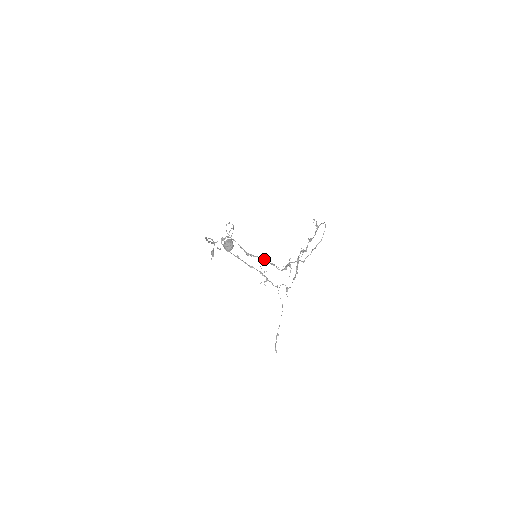
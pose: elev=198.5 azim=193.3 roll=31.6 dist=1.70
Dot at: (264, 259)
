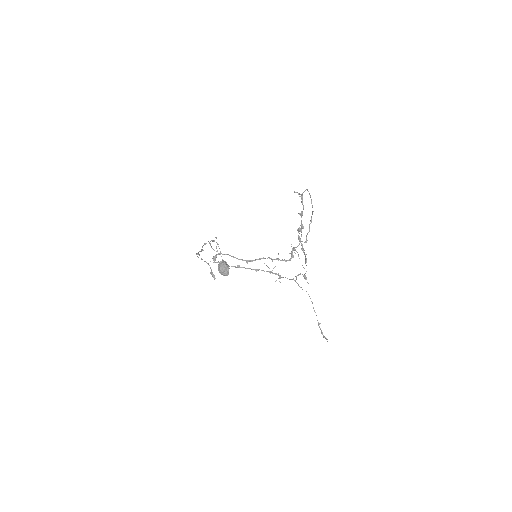
Dot at: occluded
